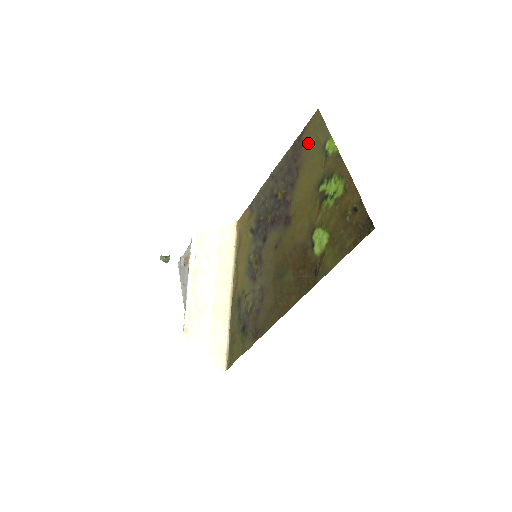
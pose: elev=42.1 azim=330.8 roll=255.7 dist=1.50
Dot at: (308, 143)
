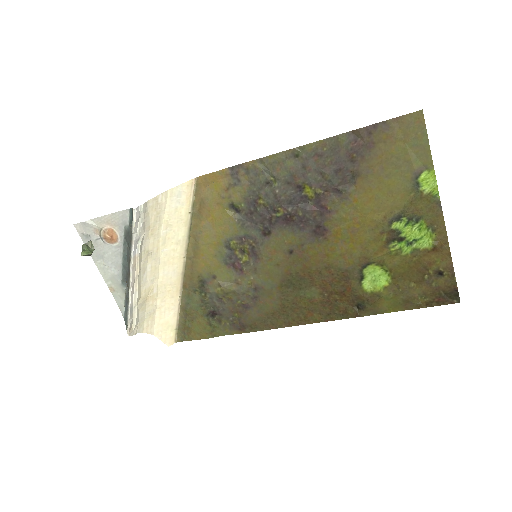
Dot at: (387, 151)
